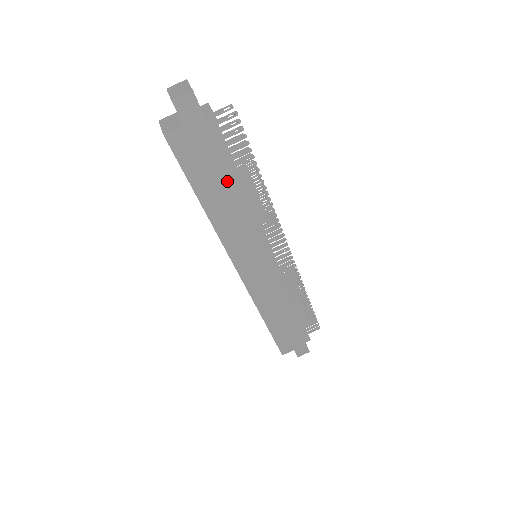
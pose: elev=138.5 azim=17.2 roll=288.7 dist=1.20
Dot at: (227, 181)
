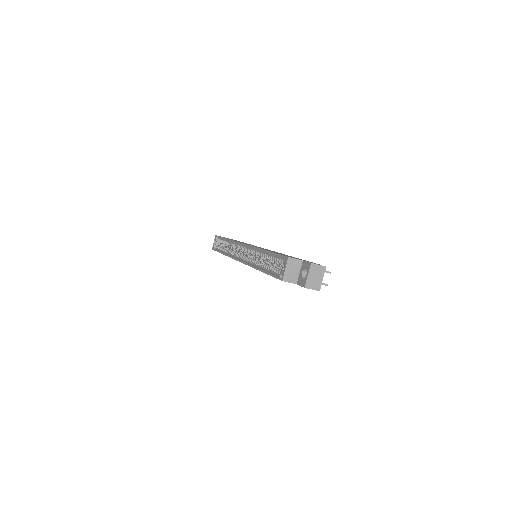
Dot at: occluded
